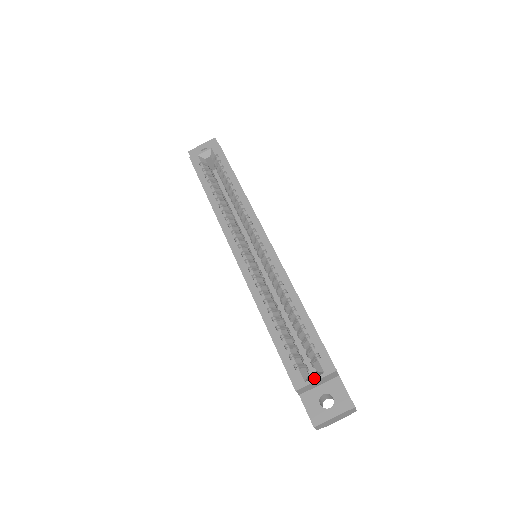
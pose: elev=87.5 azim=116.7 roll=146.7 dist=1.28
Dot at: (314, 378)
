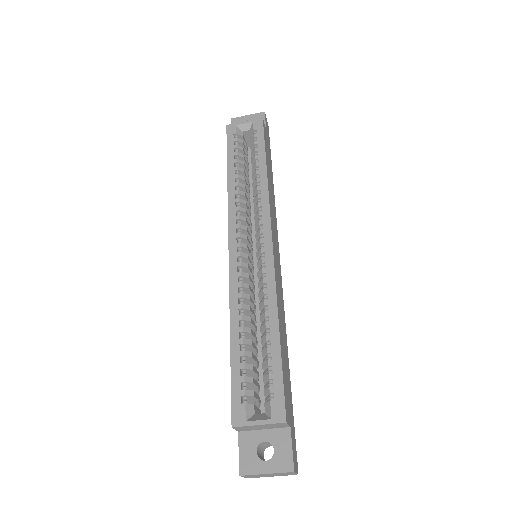
Dot at: (258, 421)
